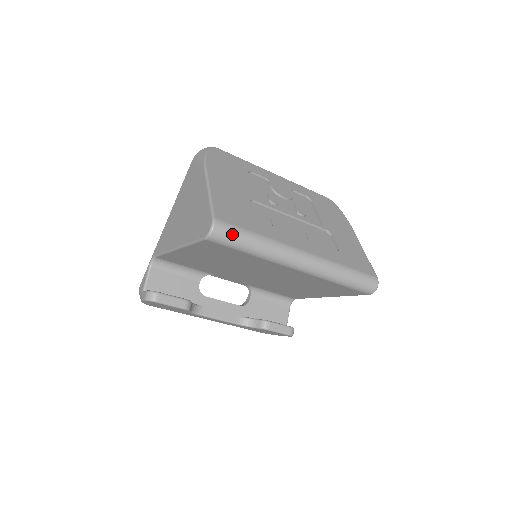
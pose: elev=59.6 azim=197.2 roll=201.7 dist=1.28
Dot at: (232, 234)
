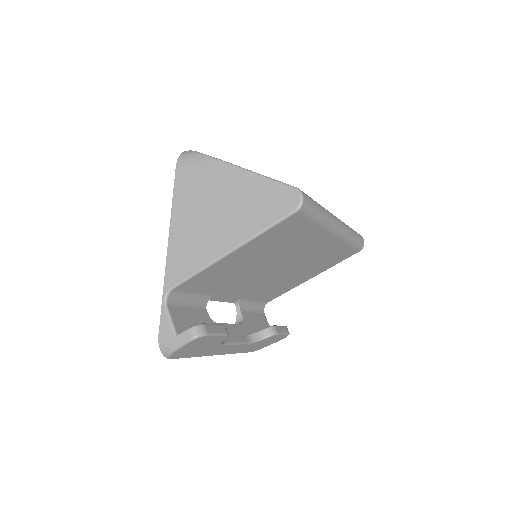
Dot at: (311, 201)
